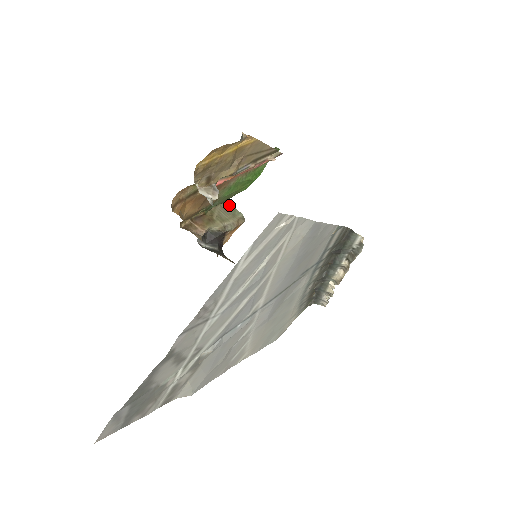
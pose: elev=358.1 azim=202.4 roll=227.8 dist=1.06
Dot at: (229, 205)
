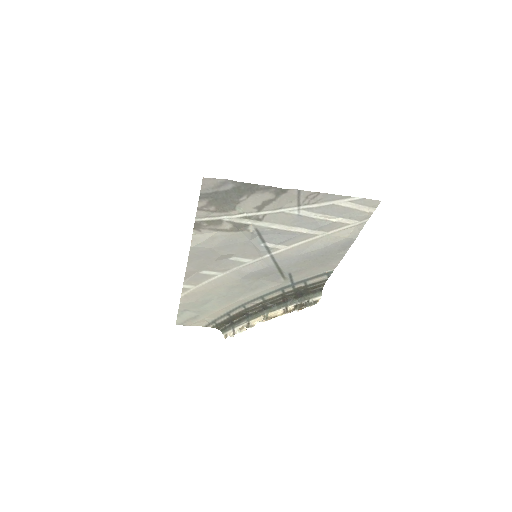
Dot at: occluded
